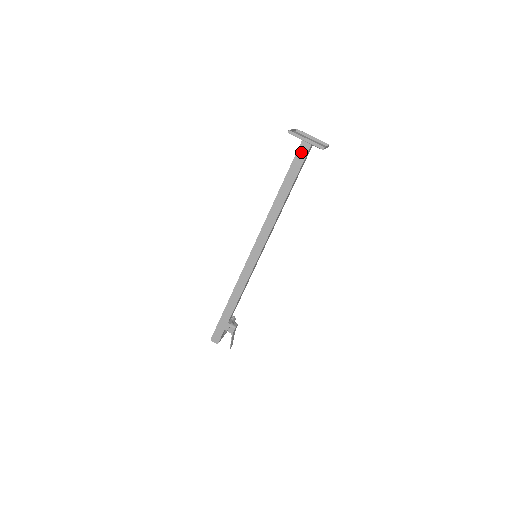
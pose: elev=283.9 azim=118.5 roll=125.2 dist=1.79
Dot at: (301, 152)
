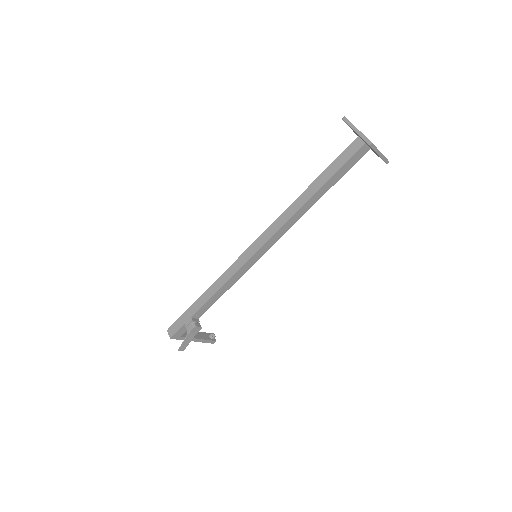
Dot at: (350, 150)
